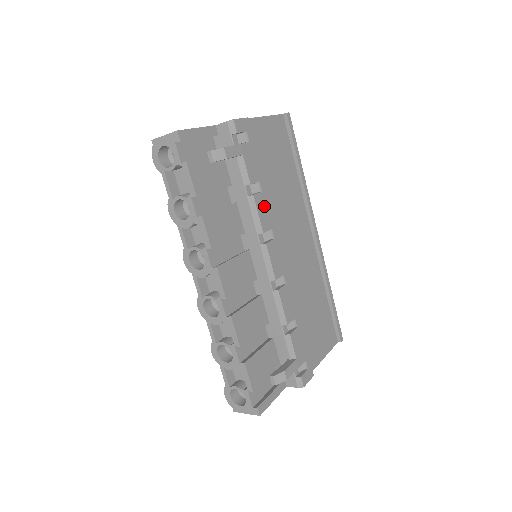
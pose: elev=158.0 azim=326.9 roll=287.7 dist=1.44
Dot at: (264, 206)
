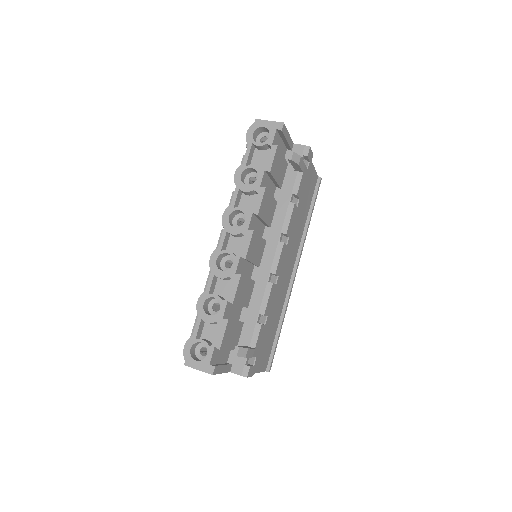
Dot at: (294, 217)
